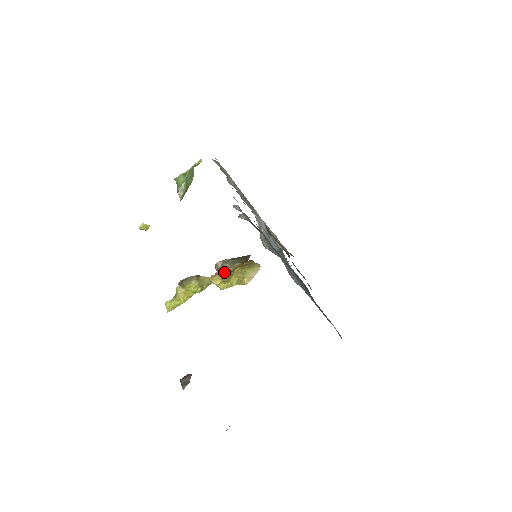
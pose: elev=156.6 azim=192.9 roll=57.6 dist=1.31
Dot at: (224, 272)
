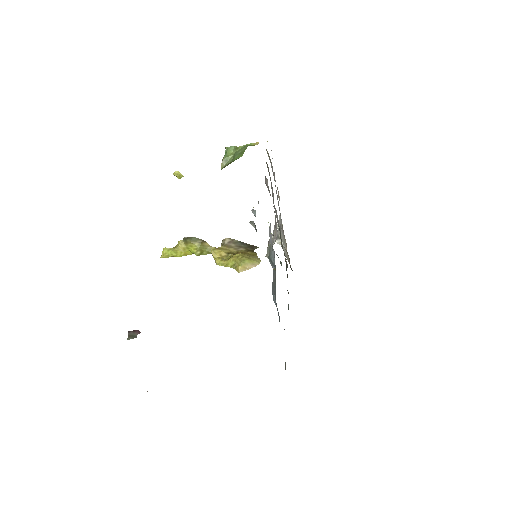
Dot at: (227, 250)
